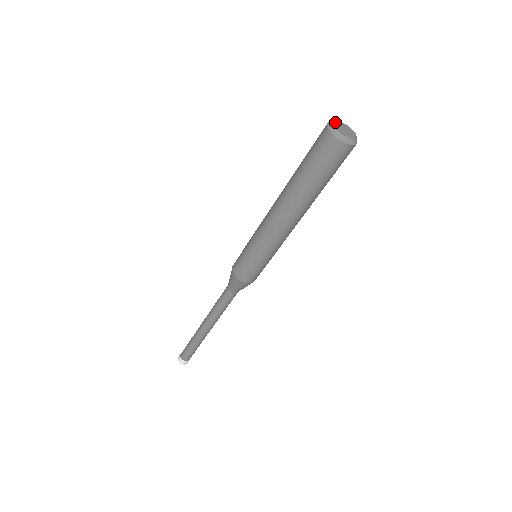
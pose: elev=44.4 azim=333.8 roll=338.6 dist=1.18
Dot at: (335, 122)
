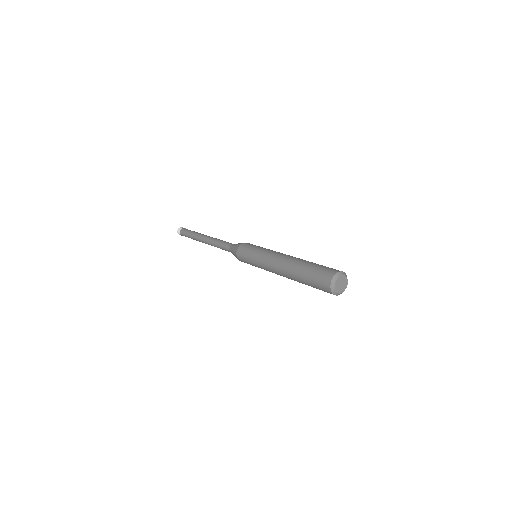
Dot at: (337, 279)
